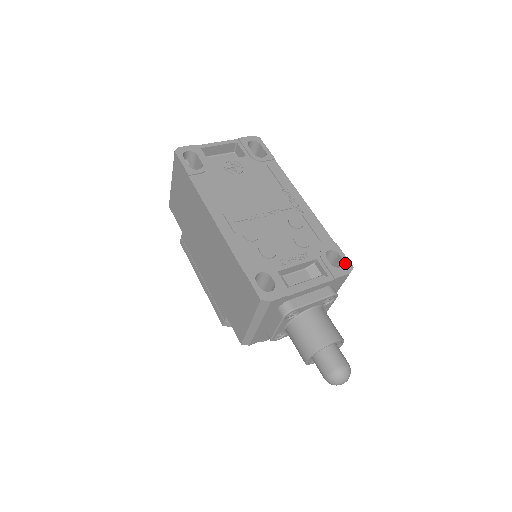
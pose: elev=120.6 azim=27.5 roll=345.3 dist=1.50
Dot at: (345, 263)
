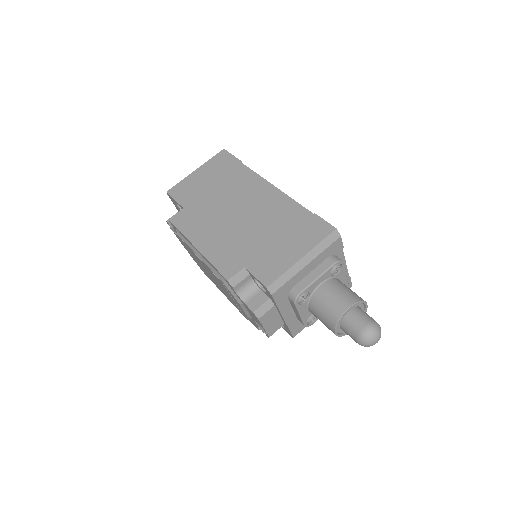
Dot at: occluded
